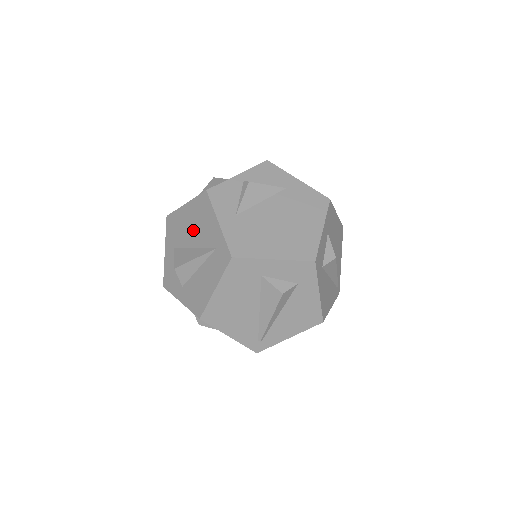
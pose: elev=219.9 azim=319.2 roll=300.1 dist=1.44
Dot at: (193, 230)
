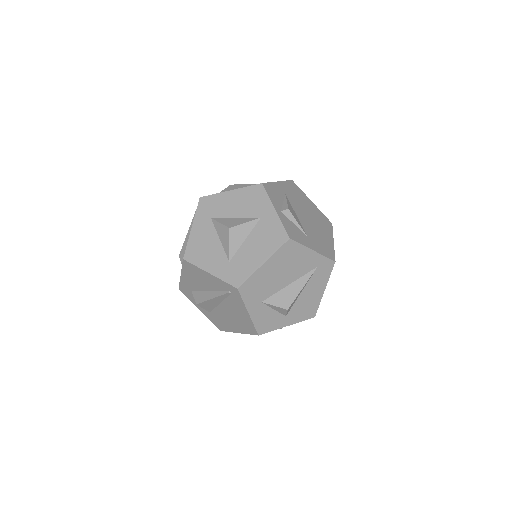
Dot at: (284, 274)
